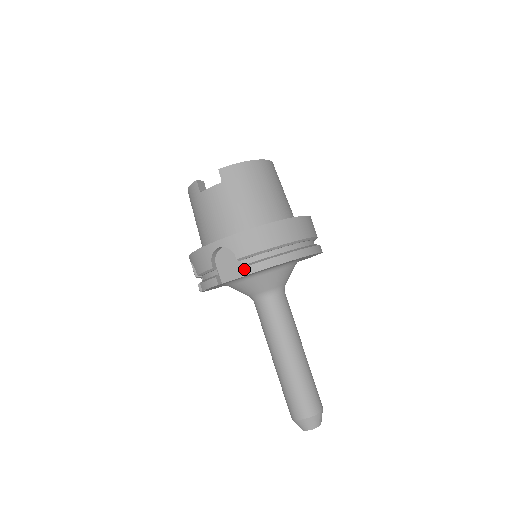
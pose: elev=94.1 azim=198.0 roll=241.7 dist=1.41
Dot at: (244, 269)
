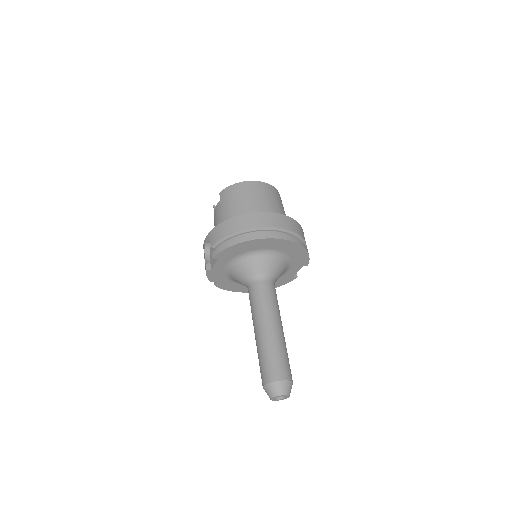
Dot at: (214, 252)
